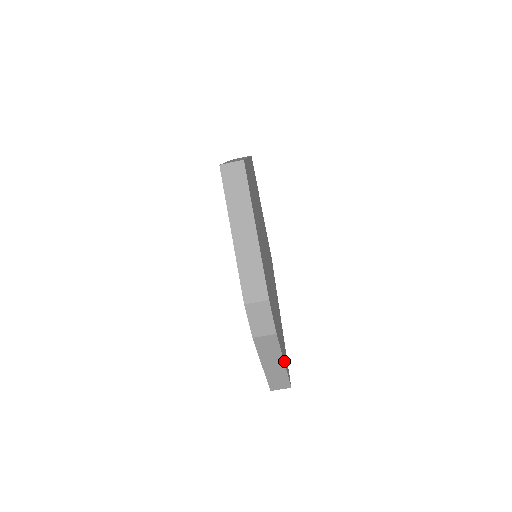
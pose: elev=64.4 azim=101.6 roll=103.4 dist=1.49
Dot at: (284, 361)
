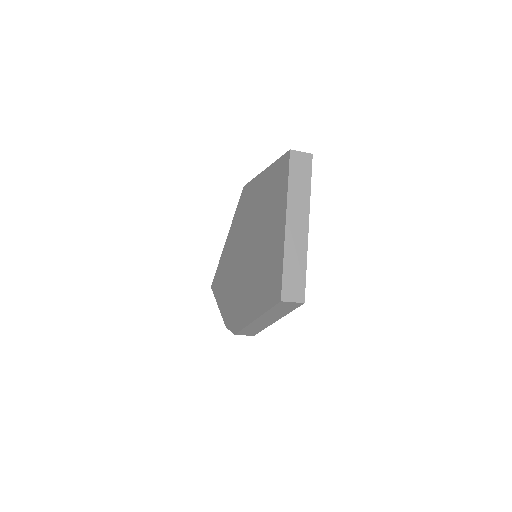
Dot at: occluded
